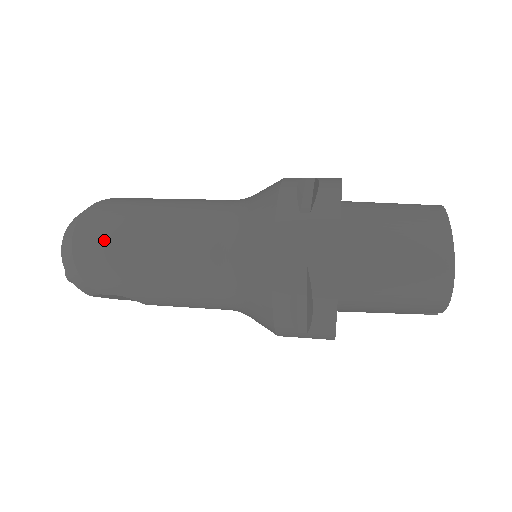
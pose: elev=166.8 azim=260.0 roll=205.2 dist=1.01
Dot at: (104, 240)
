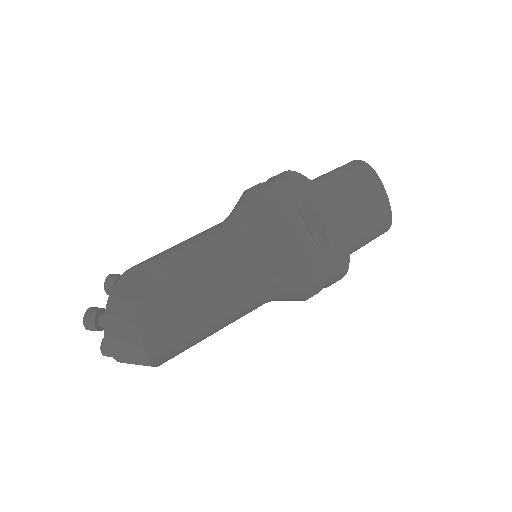
Dot at: (177, 344)
